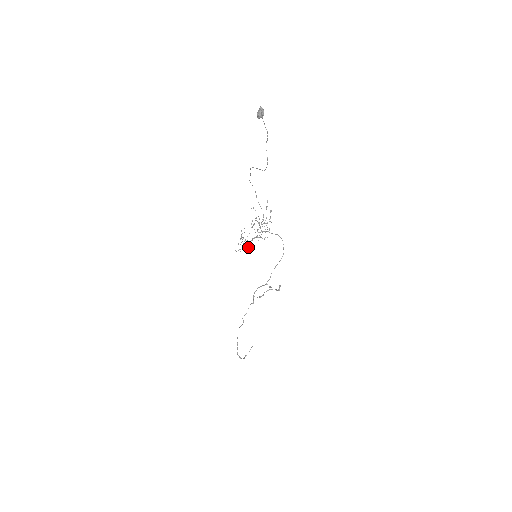
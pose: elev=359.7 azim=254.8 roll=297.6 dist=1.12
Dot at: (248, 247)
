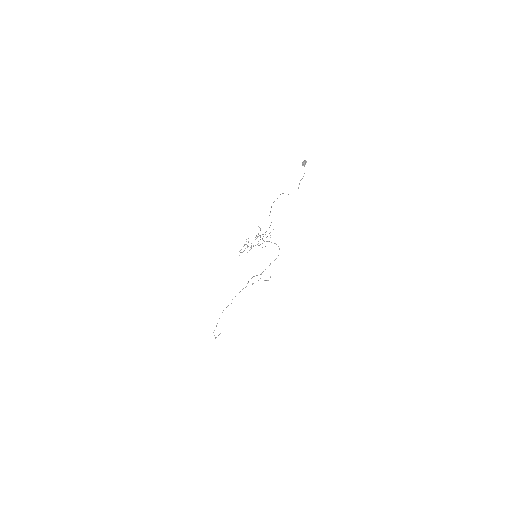
Dot at: occluded
